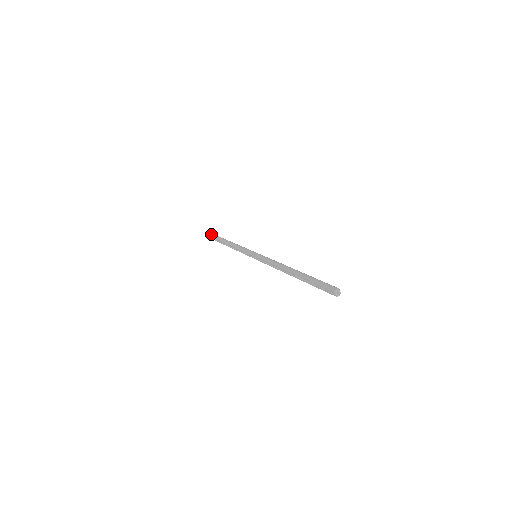
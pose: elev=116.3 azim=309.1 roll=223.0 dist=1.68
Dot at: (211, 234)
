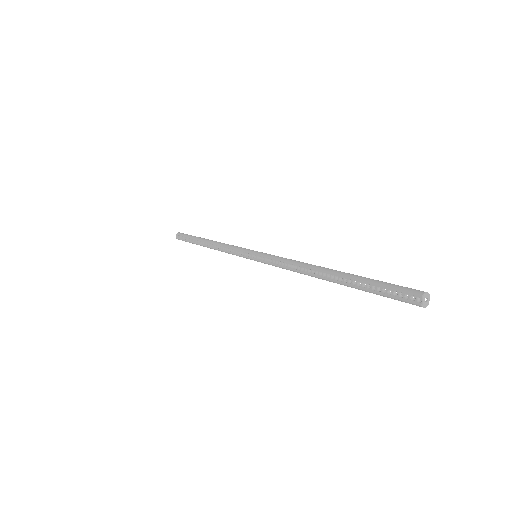
Dot at: occluded
